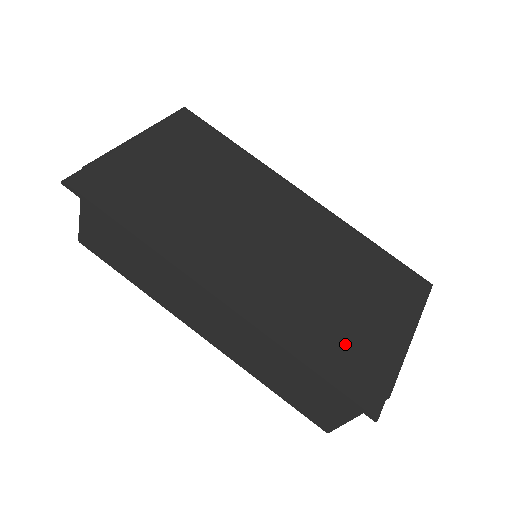
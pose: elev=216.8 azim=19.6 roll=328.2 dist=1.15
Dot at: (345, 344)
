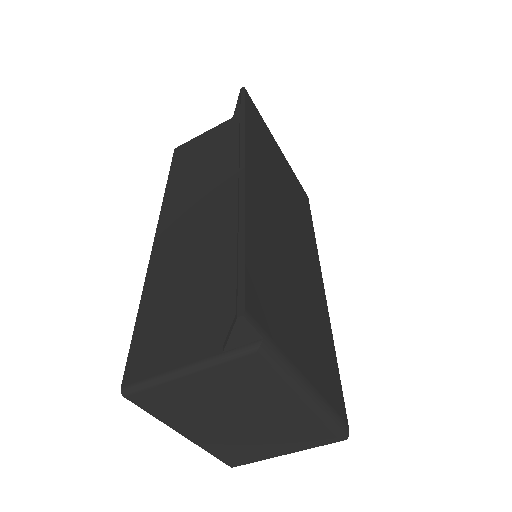
Dot at: (273, 291)
